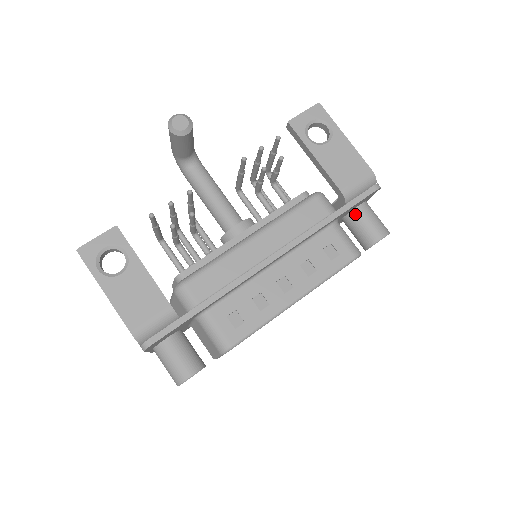
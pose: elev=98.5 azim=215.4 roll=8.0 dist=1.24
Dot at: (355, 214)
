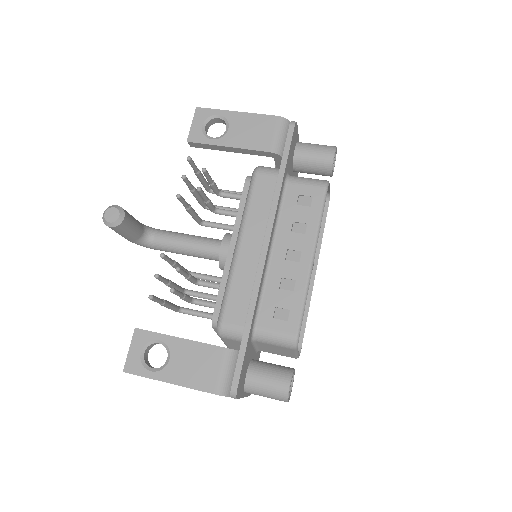
Dot at: (298, 158)
